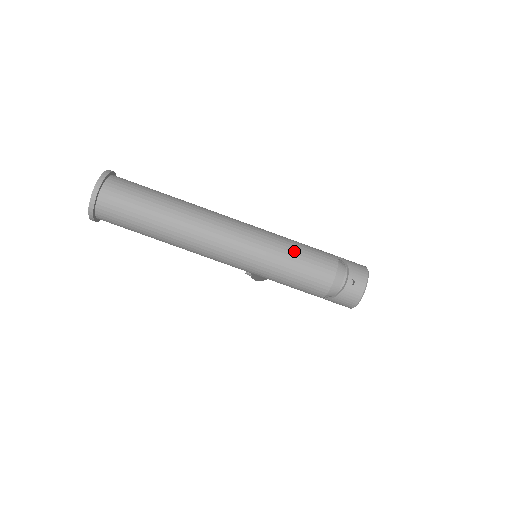
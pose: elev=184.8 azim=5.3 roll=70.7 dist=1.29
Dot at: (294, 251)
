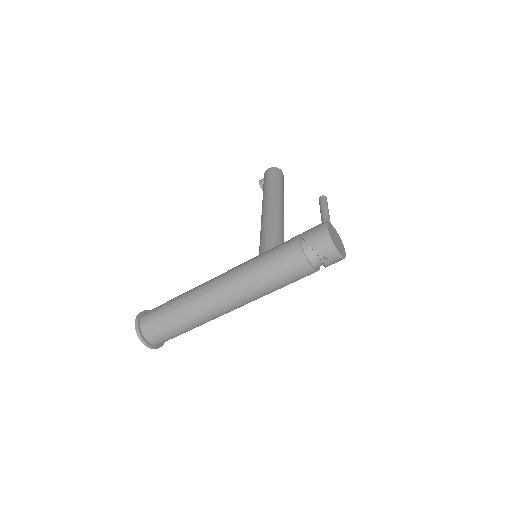
Dot at: (270, 275)
